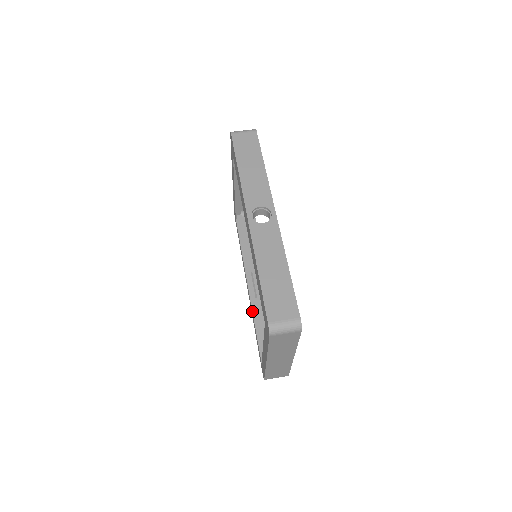
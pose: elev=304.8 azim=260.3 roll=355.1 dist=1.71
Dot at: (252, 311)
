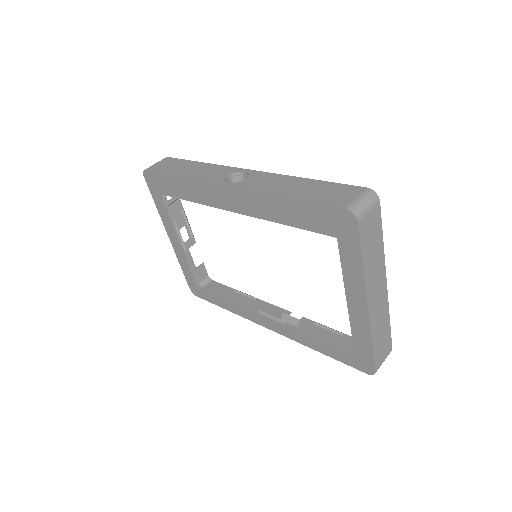
Dot at: (294, 332)
